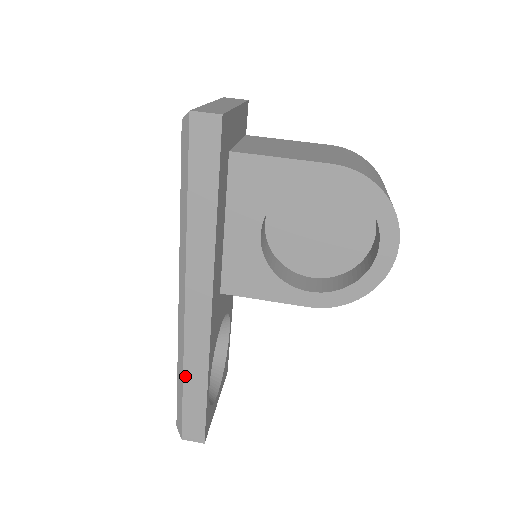
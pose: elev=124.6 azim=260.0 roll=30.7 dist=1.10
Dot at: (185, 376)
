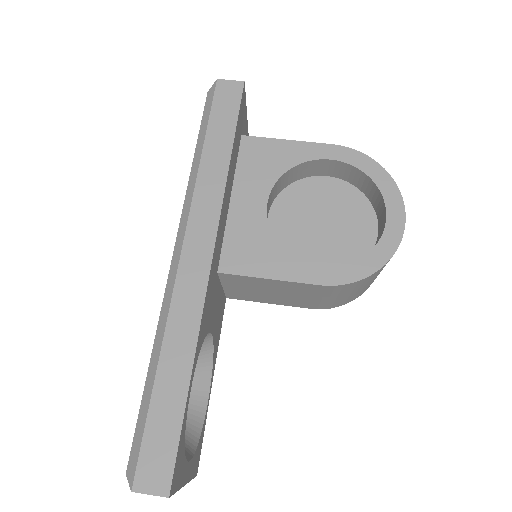
Dot at: (162, 359)
